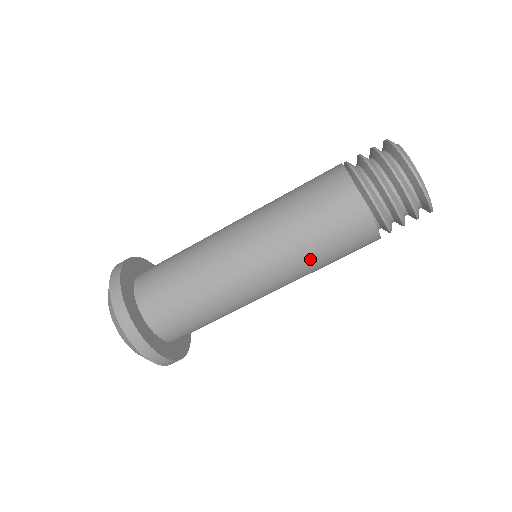
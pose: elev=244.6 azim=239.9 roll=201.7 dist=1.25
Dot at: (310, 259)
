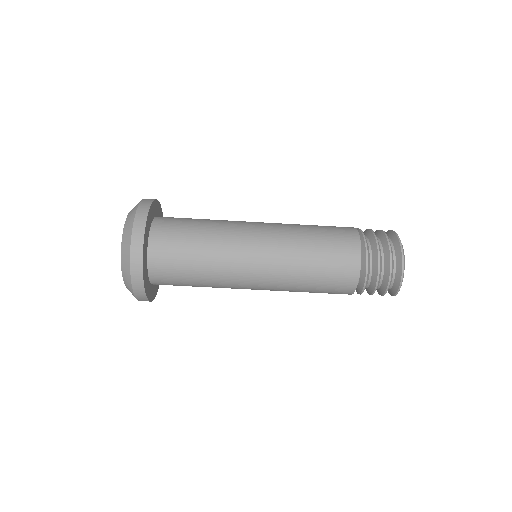
Dot at: (301, 277)
